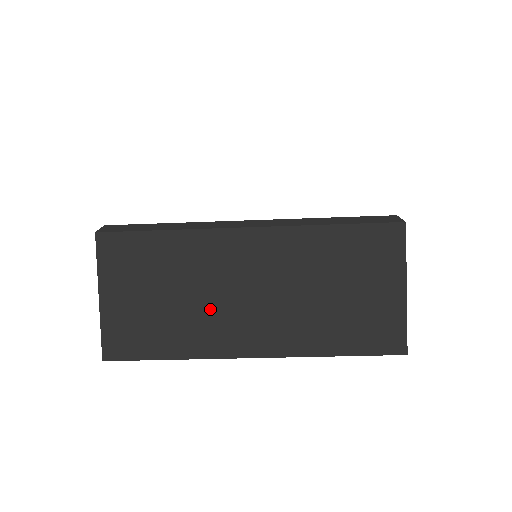
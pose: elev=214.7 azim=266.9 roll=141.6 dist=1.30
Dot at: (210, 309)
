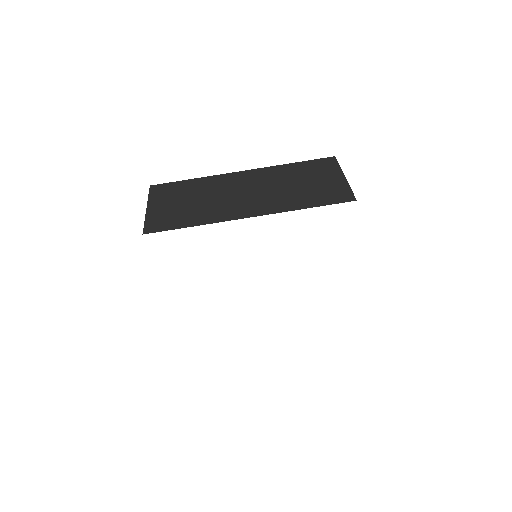
Dot at: (220, 202)
